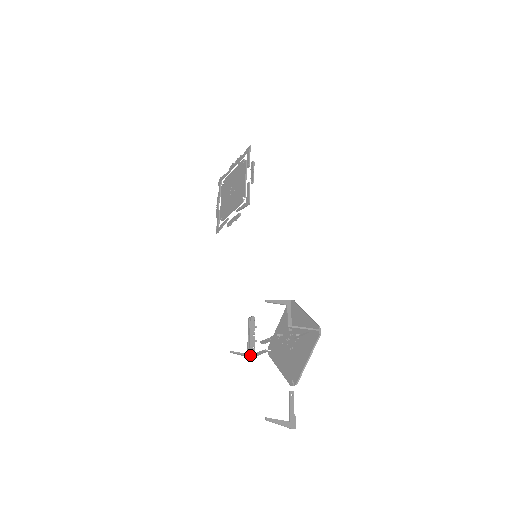
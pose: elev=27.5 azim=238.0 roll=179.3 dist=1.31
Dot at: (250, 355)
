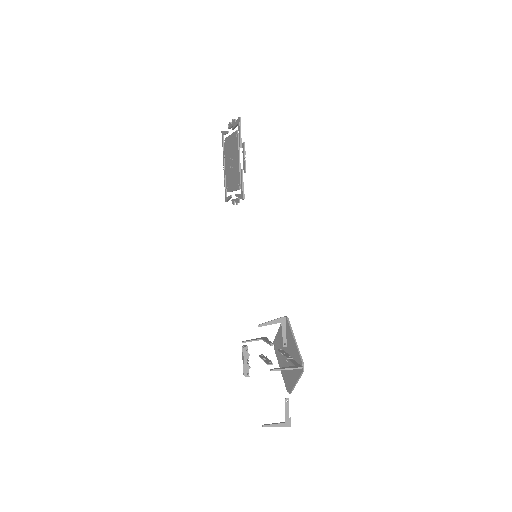
Dot at: (262, 339)
